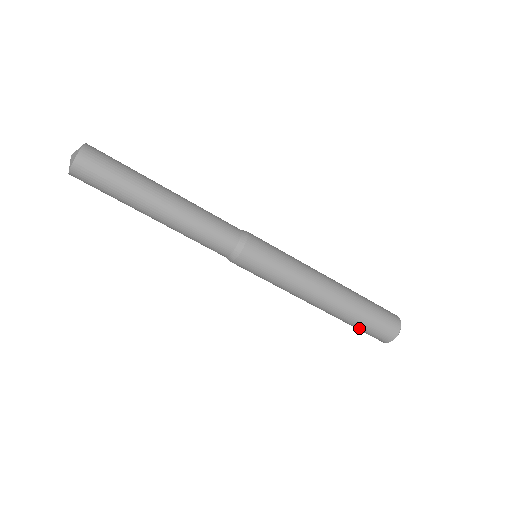
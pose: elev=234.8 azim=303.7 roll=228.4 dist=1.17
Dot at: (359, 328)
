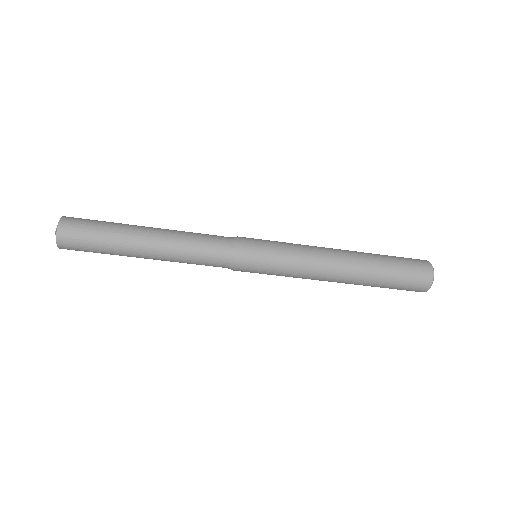
Dot at: (394, 280)
